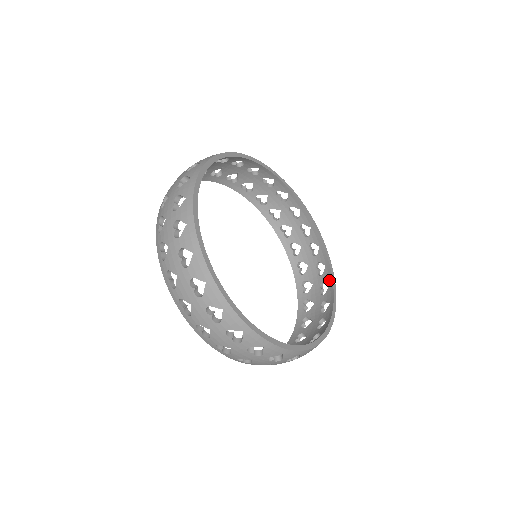
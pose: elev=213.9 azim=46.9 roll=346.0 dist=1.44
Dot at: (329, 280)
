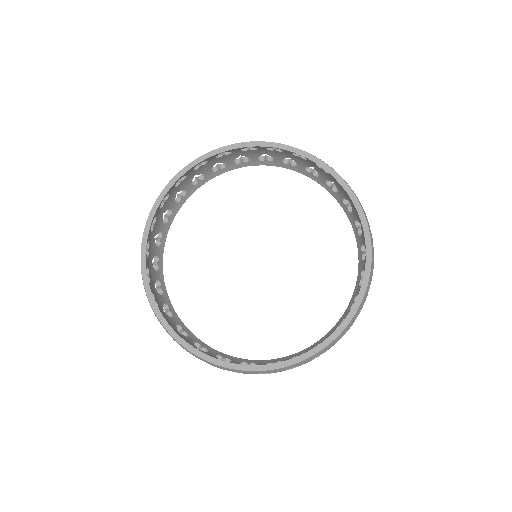
Dot at: (364, 279)
